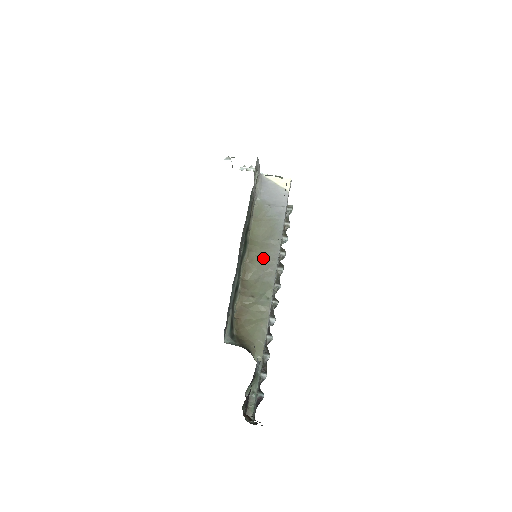
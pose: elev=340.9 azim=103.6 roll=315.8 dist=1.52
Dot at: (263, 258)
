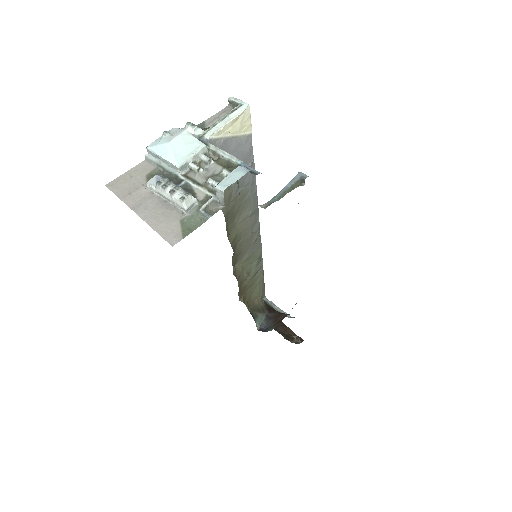
Dot at: (247, 238)
